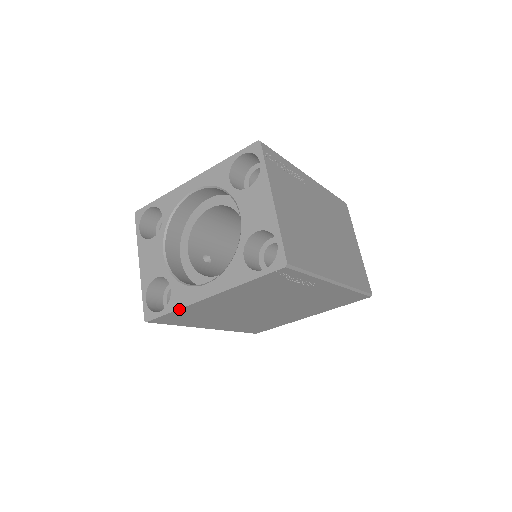
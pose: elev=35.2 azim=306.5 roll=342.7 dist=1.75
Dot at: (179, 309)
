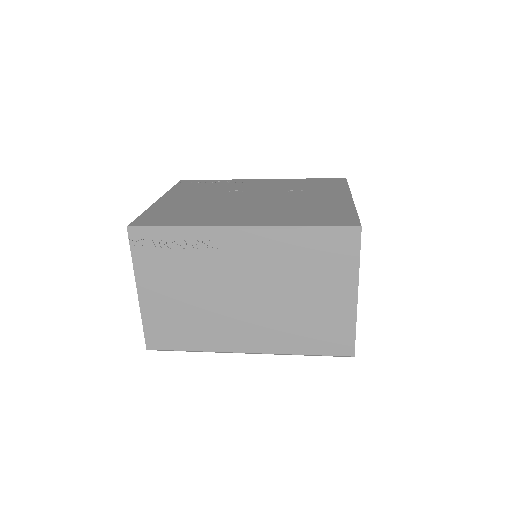
Dot at: occluded
